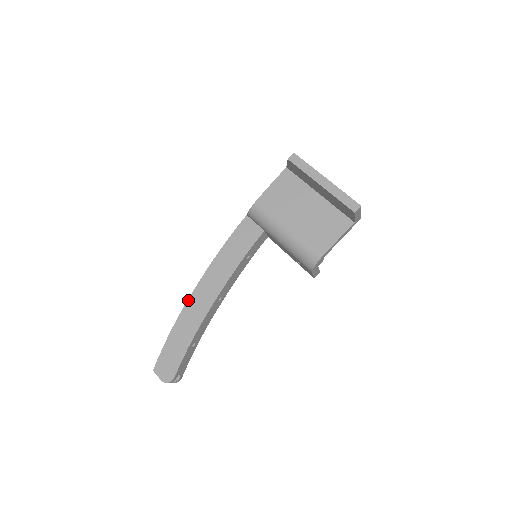
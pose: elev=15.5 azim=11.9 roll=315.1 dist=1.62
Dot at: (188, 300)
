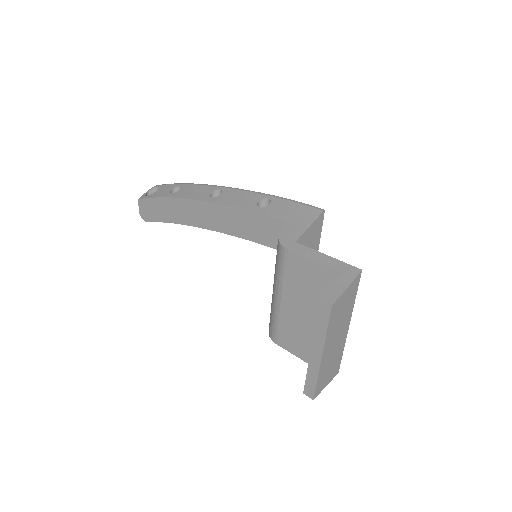
Dot at: (188, 199)
